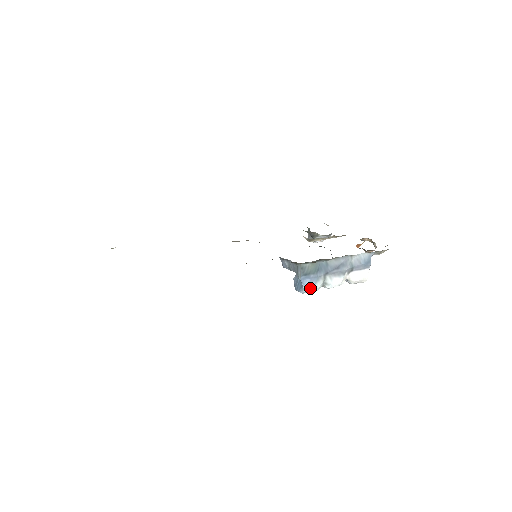
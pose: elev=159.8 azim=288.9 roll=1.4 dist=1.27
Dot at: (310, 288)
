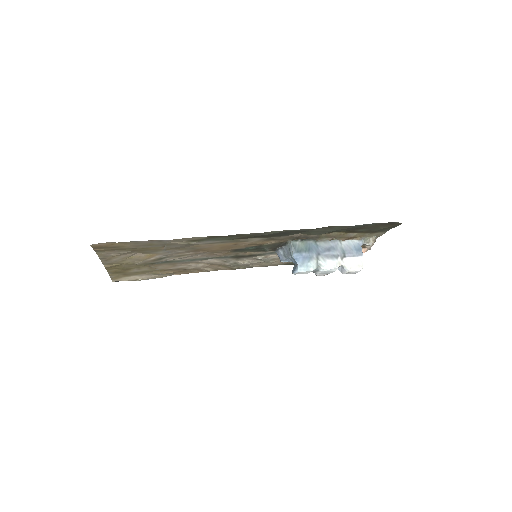
Dot at: (304, 265)
